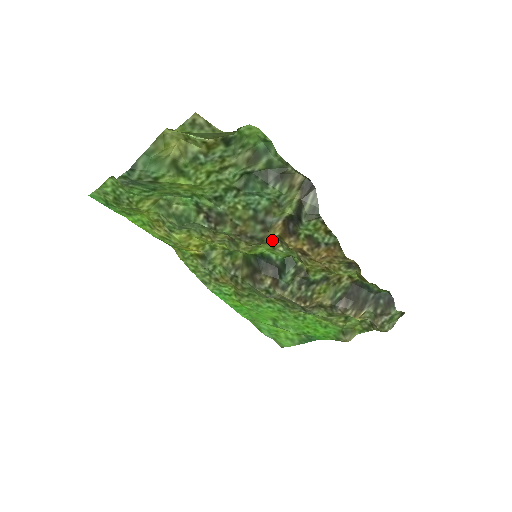
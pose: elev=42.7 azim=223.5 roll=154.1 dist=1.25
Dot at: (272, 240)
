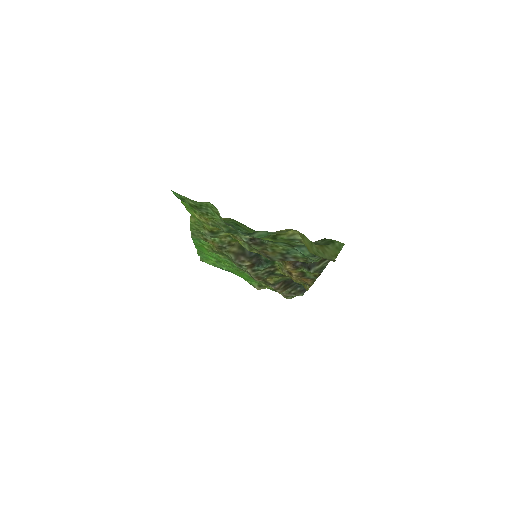
Dot at: occluded
